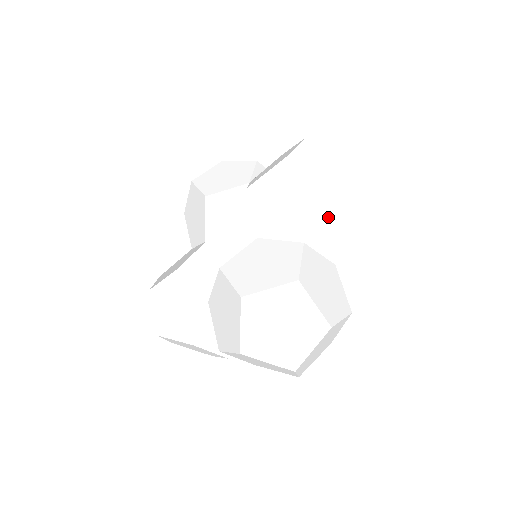
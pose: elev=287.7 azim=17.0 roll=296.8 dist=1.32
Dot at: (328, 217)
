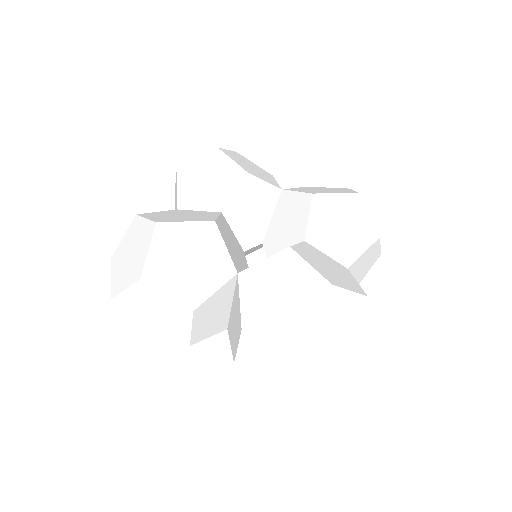
Dot at: (363, 259)
